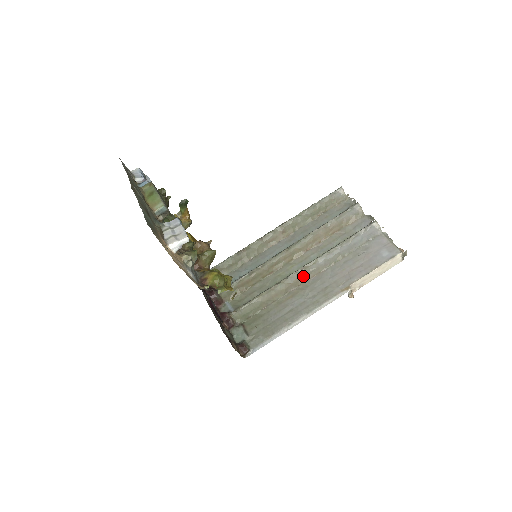
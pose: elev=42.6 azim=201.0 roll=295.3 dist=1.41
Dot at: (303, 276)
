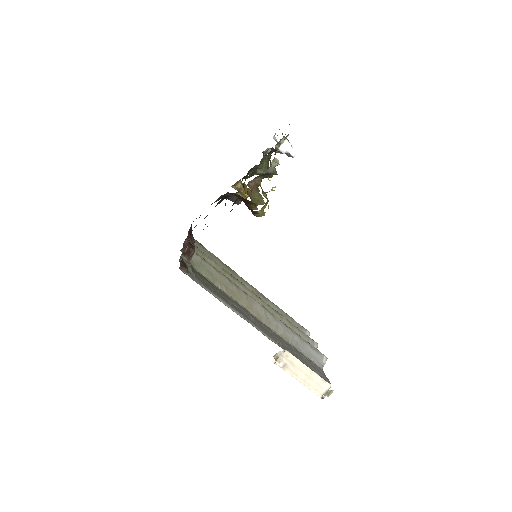
Dot at: (258, 311)
